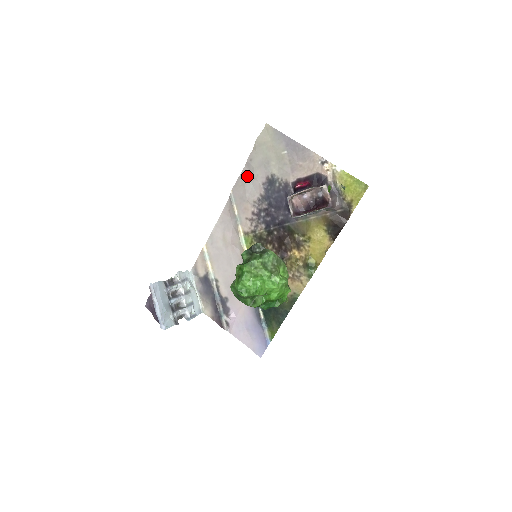
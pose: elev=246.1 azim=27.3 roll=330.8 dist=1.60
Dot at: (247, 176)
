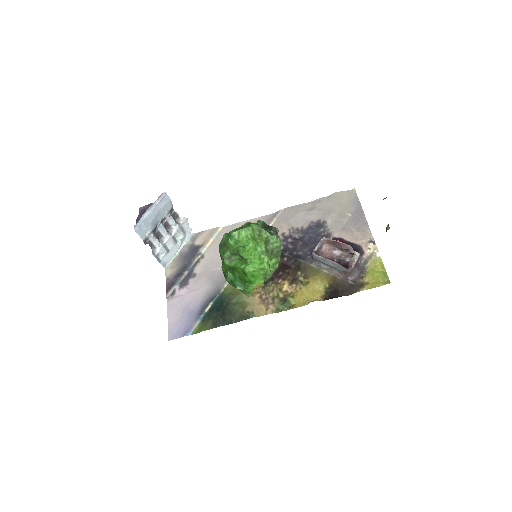
Dot at: (305, 209)
